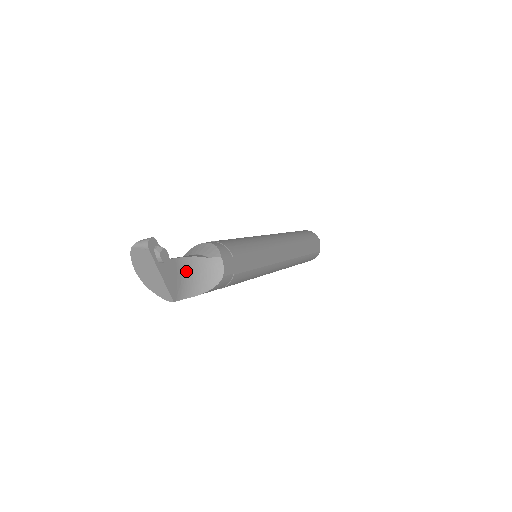
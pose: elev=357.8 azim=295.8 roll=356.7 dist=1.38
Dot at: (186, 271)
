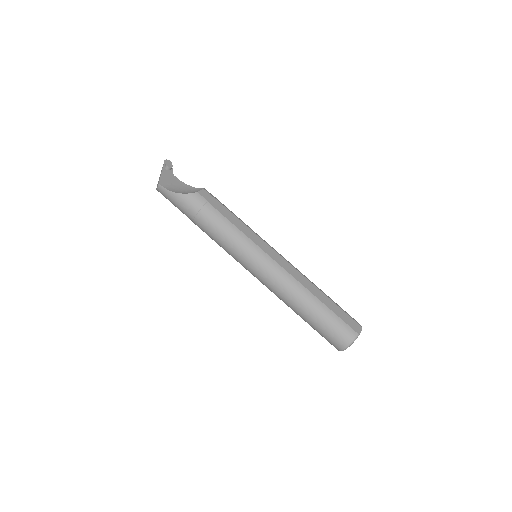
Dot at: (179, 186)
